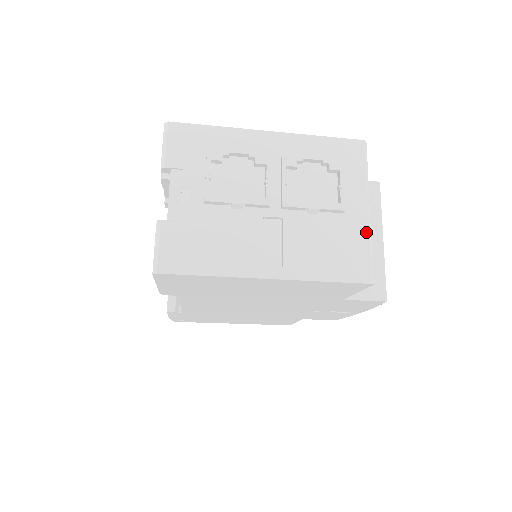
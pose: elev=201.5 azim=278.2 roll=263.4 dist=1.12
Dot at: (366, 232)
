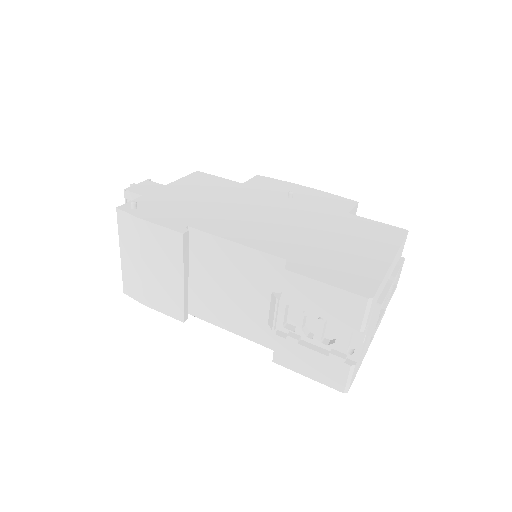
Dot at: occluded
